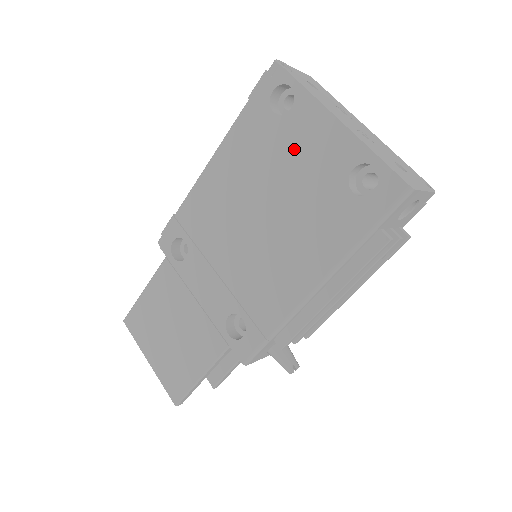
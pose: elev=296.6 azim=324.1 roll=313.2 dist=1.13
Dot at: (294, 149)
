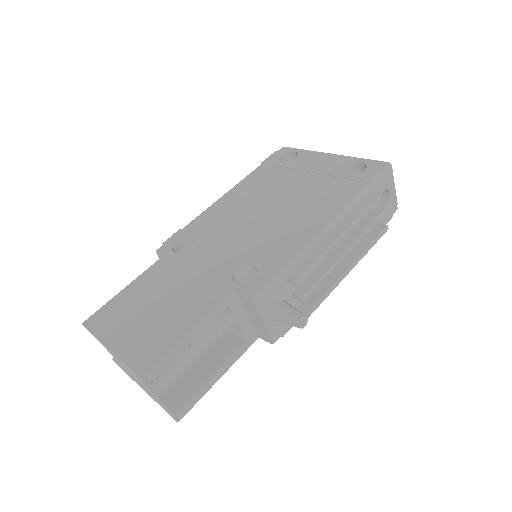
Dot at: (300, 171)
